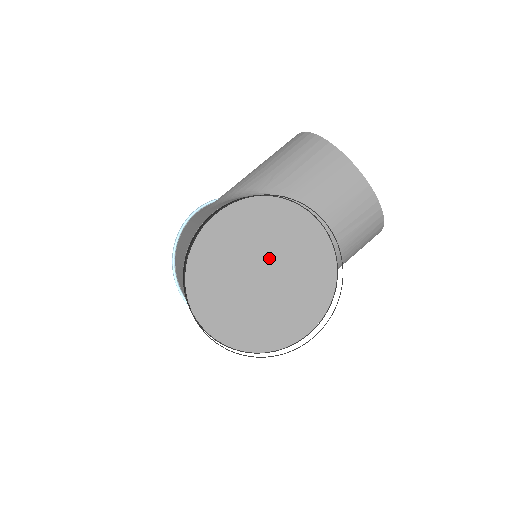
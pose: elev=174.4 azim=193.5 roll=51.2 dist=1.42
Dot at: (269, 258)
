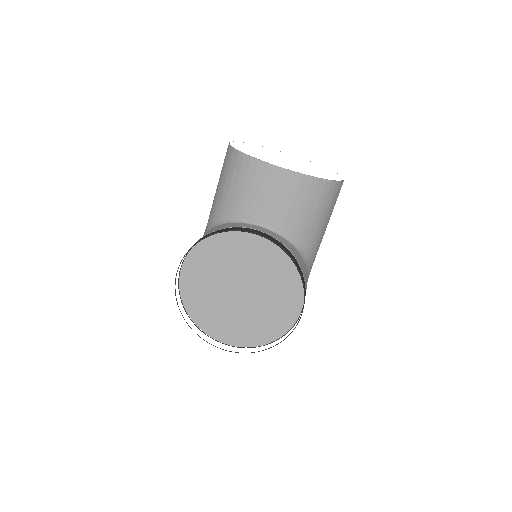
Dot at: (237, 276)
